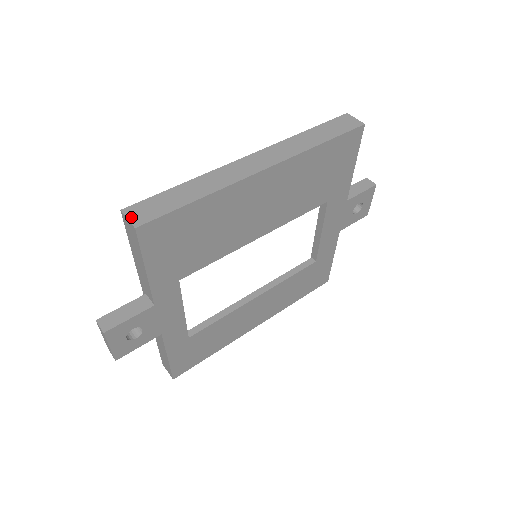
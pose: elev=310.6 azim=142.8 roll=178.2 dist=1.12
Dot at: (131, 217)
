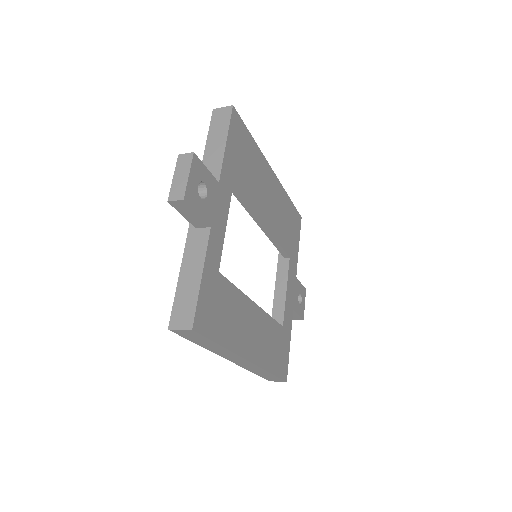
Dot at: (224, 109)
